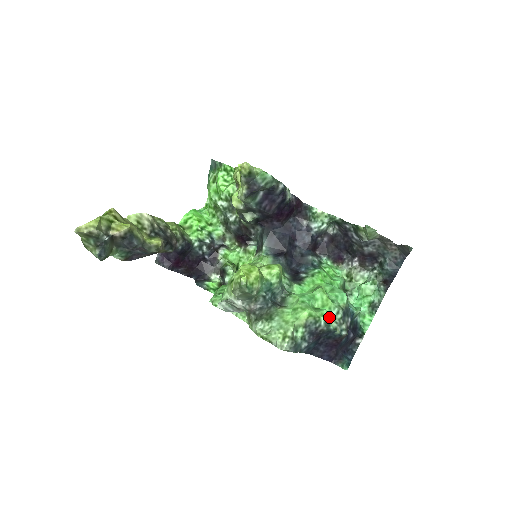
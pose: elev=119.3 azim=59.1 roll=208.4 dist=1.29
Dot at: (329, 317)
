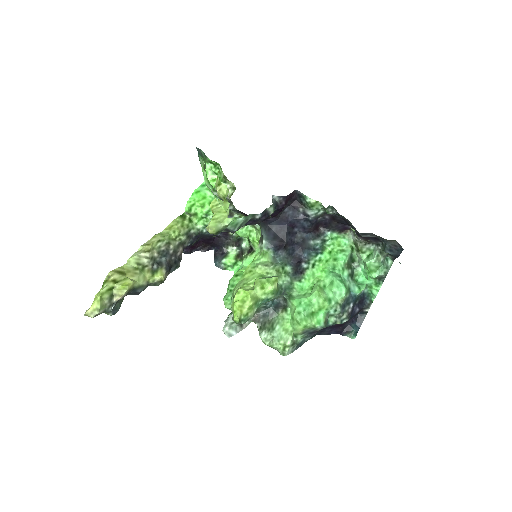
Dot at: (326, 318)
